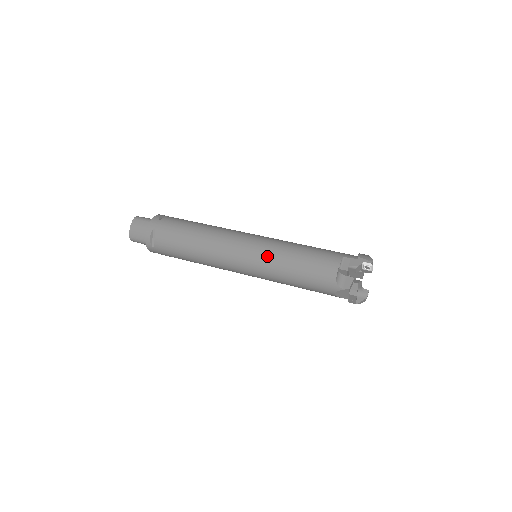
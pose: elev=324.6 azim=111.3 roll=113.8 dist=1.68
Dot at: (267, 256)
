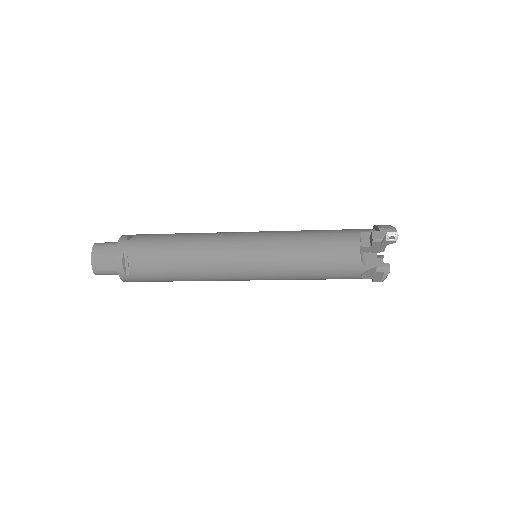
Dot at: (275, 252)
